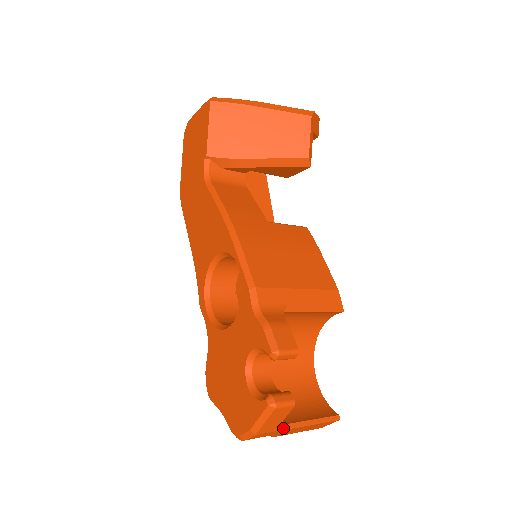
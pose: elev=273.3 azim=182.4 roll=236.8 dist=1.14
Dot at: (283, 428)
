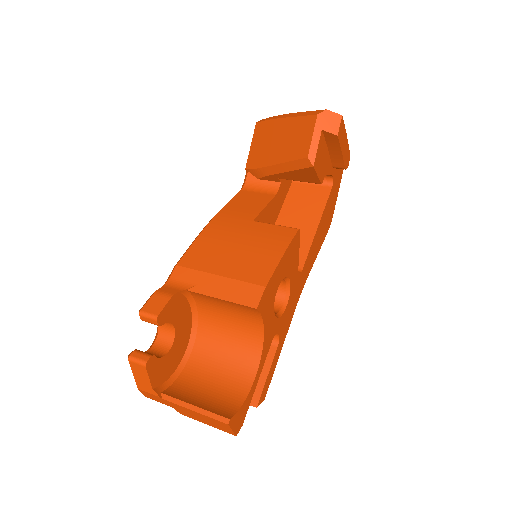
Dot at: (165, 398)
